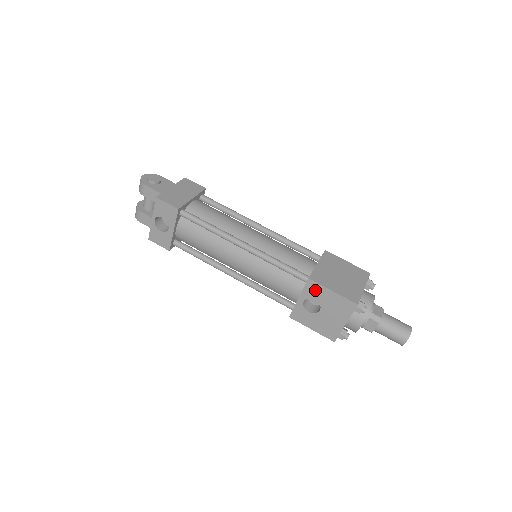
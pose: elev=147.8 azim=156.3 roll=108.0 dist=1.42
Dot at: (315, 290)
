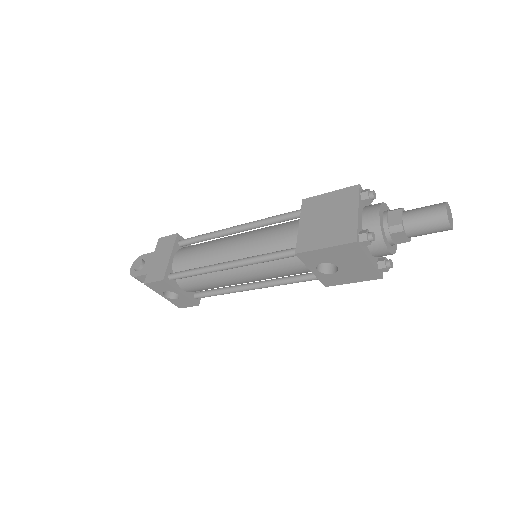
Dot at: (312, 257)
